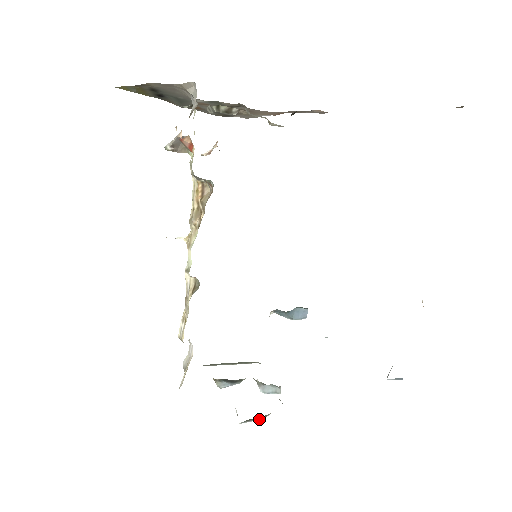
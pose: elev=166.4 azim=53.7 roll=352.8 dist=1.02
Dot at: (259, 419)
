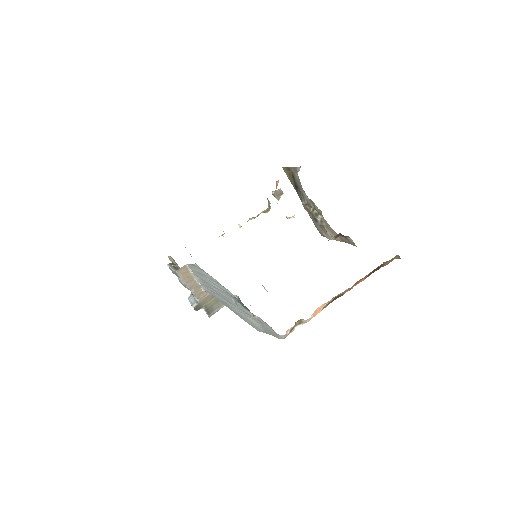
Dot at: (174, 270)
